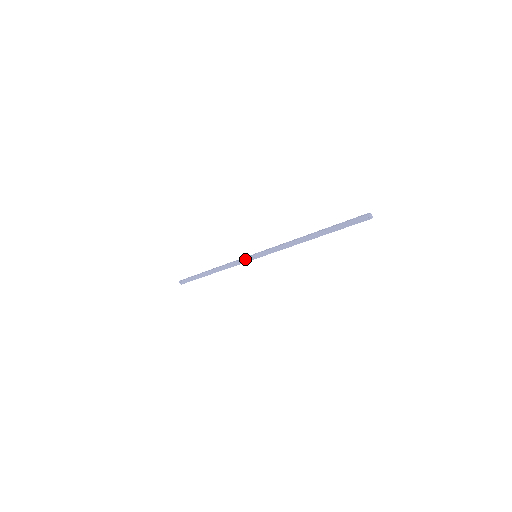
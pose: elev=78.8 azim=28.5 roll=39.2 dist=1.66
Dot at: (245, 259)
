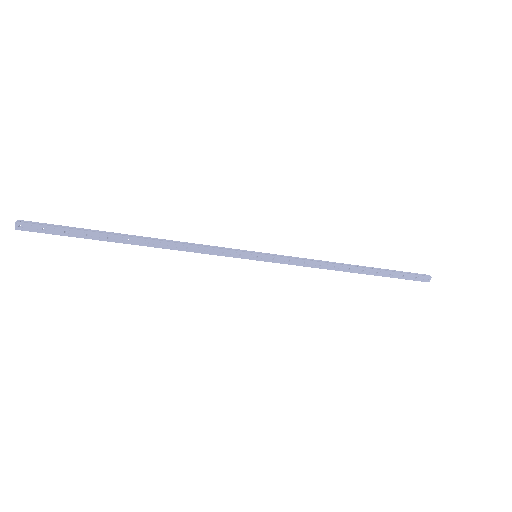
Dot at: (235, 252)
